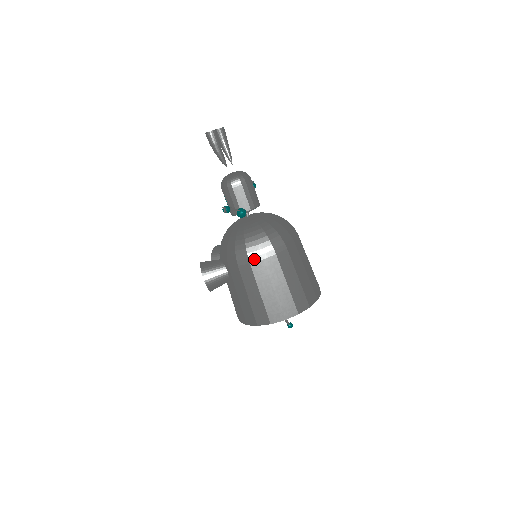
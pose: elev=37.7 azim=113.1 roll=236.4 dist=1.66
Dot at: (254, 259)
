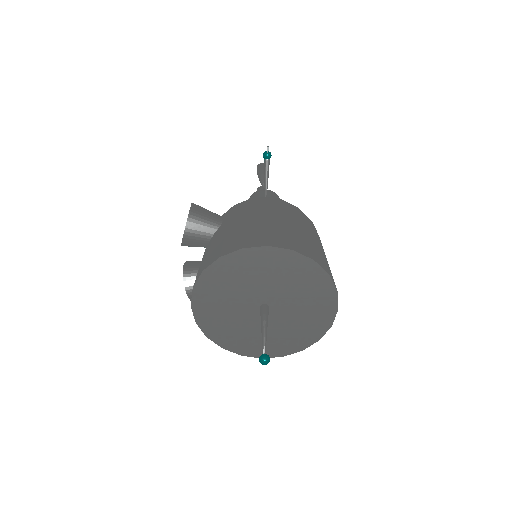
Dot at: (273, 201)
